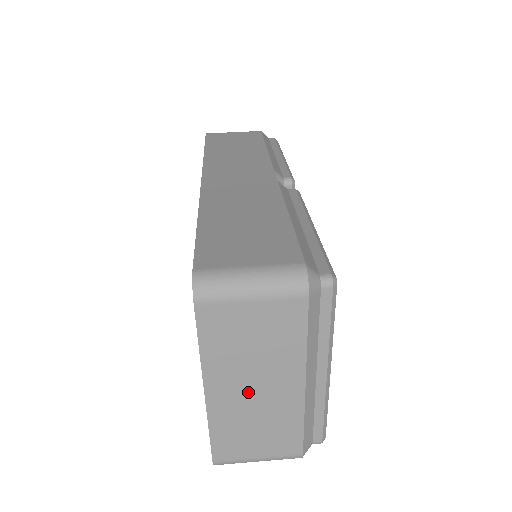
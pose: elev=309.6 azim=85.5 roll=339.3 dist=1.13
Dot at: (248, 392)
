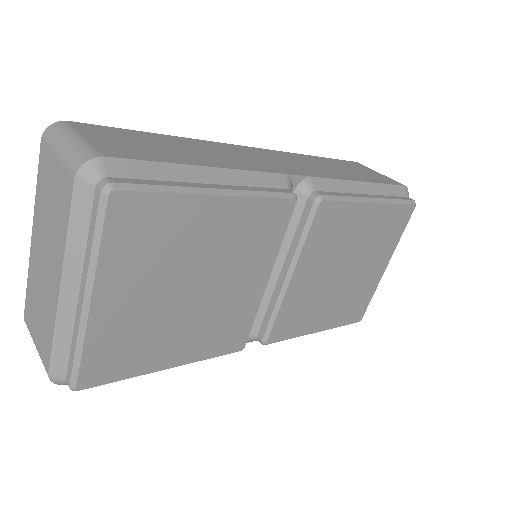
Dot at: (43, 259)
